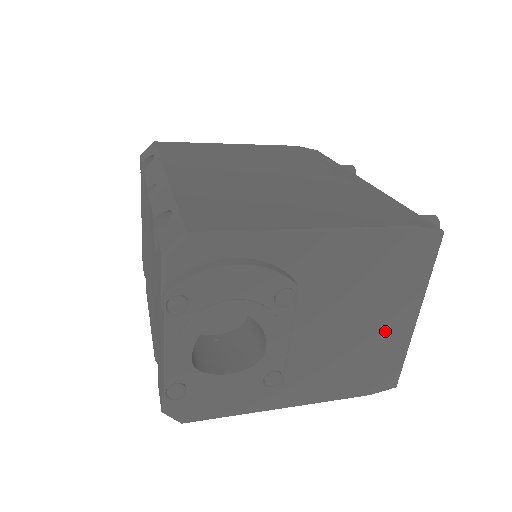
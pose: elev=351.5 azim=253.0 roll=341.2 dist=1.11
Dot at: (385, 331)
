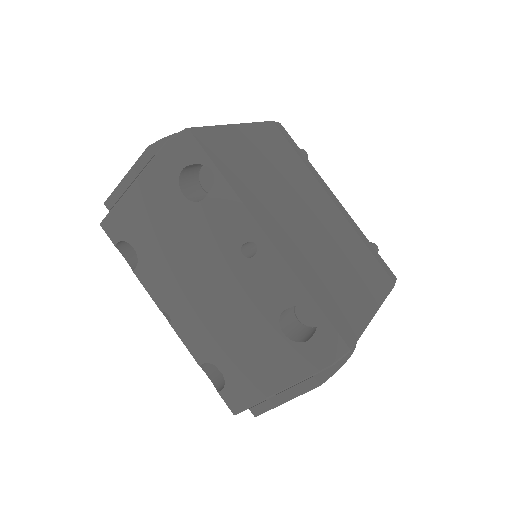
Dot at: occluded
